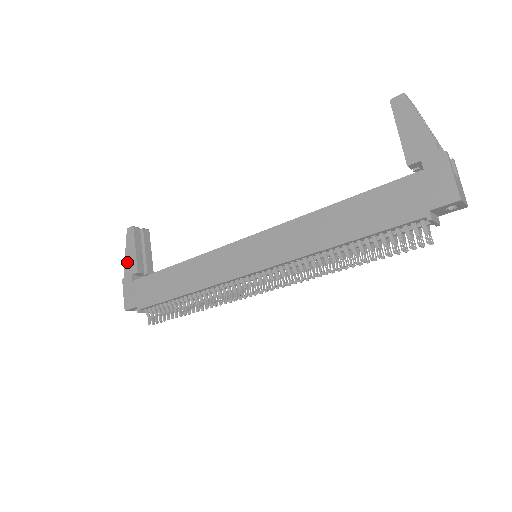
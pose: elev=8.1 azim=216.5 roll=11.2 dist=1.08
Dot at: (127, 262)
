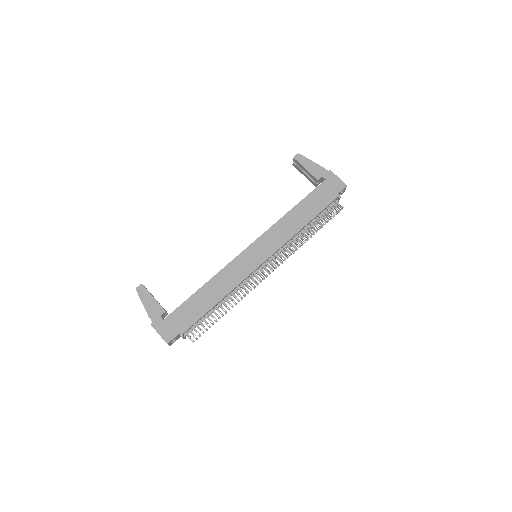
Dot at: (150, 310)
